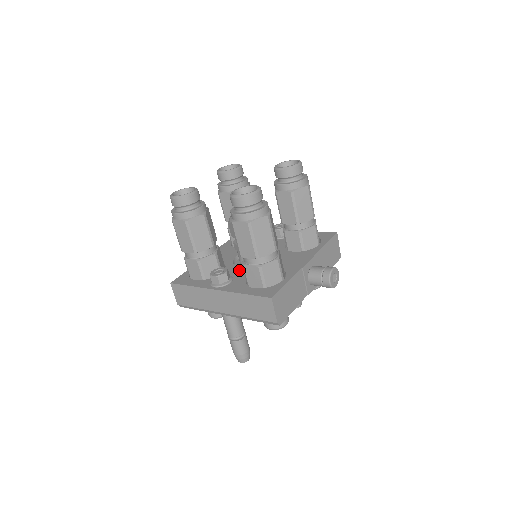
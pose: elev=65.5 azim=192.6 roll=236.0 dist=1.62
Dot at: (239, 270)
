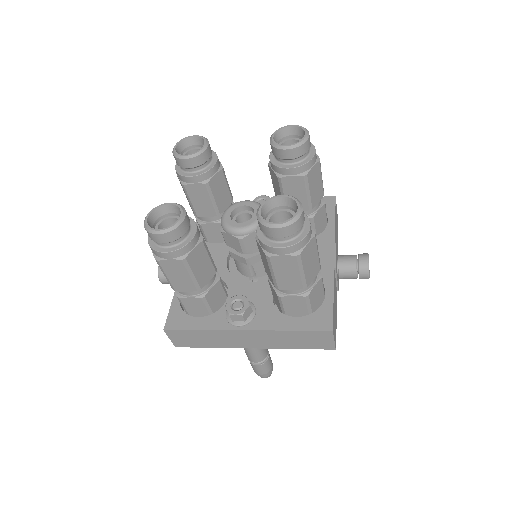
Dot at: (251, 287)
